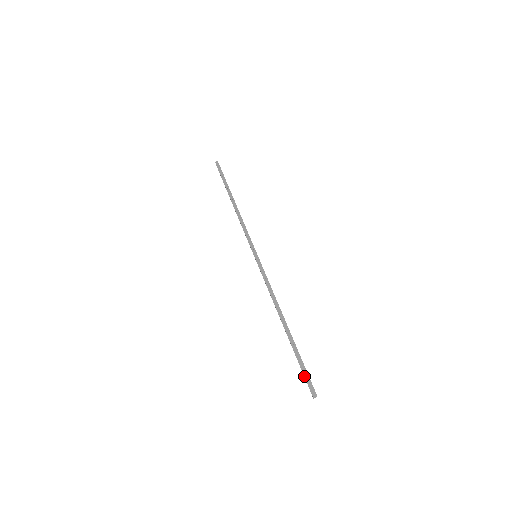
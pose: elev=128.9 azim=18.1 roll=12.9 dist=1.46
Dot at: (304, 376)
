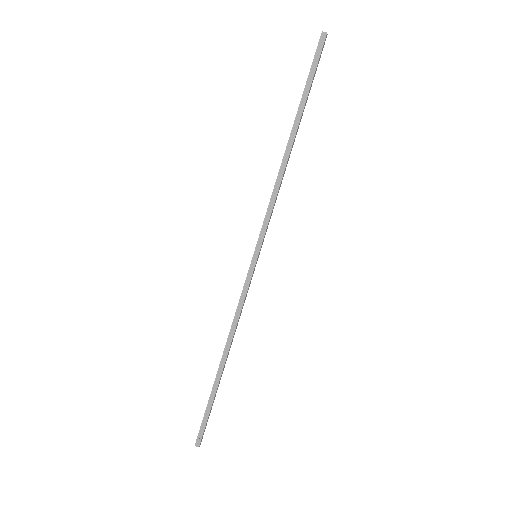
Dot at: (201, 424)
